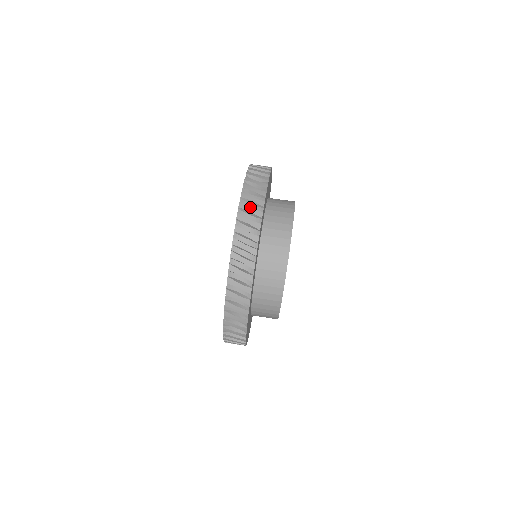
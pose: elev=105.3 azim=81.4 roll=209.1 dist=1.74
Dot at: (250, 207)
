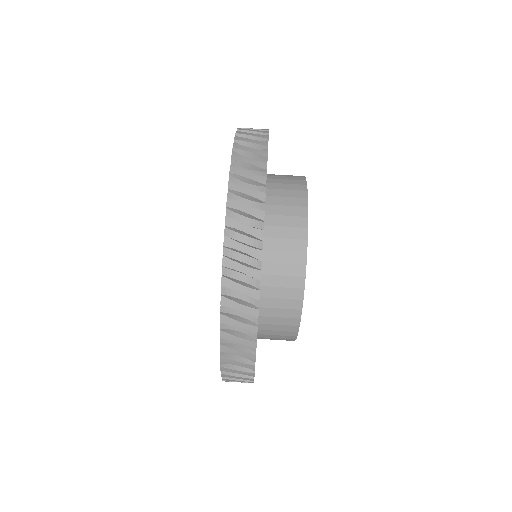
Dot at: (239, 284)
